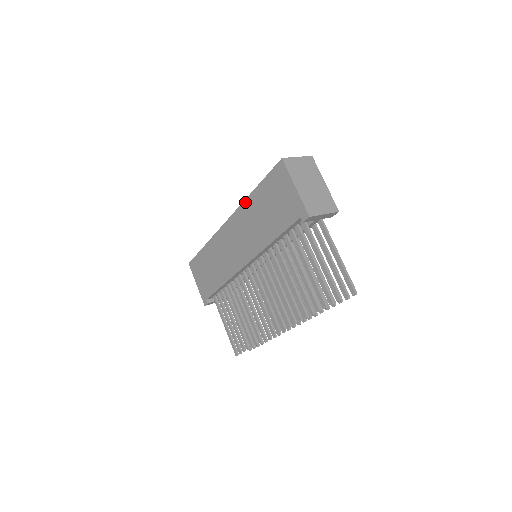
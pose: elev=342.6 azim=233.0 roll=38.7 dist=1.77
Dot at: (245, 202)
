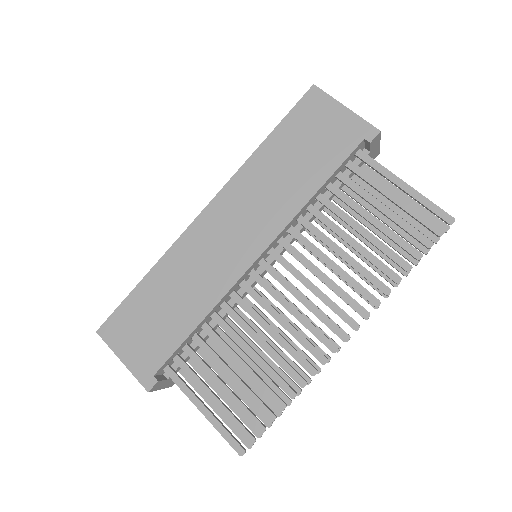
Dot at: (246, 164)
